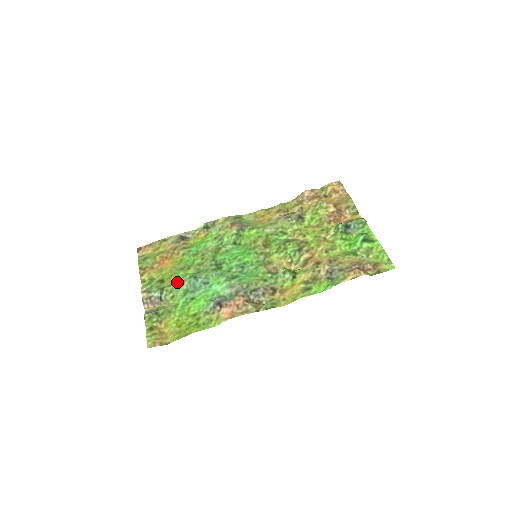
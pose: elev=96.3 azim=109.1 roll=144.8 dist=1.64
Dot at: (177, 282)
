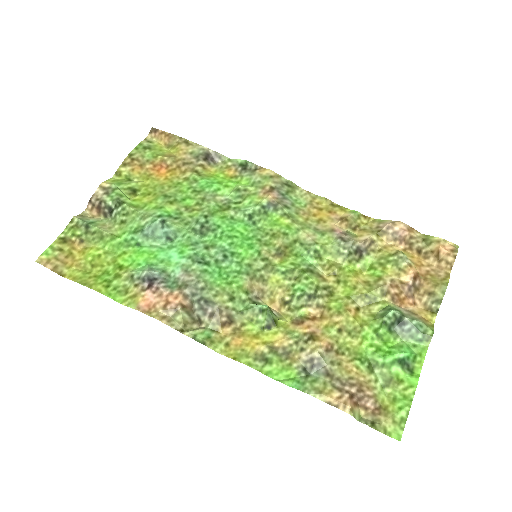
Dot at: (143, 208)
